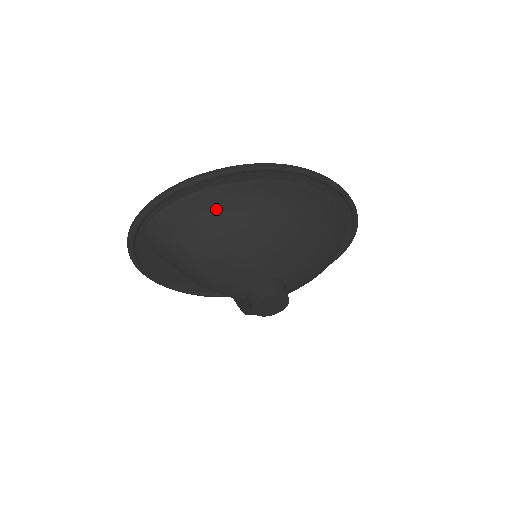
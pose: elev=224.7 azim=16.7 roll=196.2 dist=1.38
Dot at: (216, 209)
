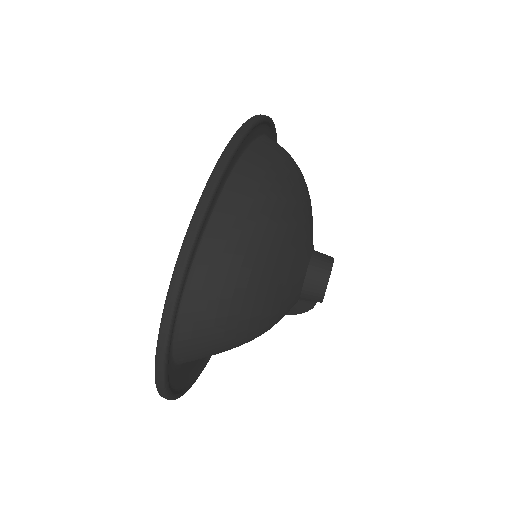
Dot at: (235, 251)
